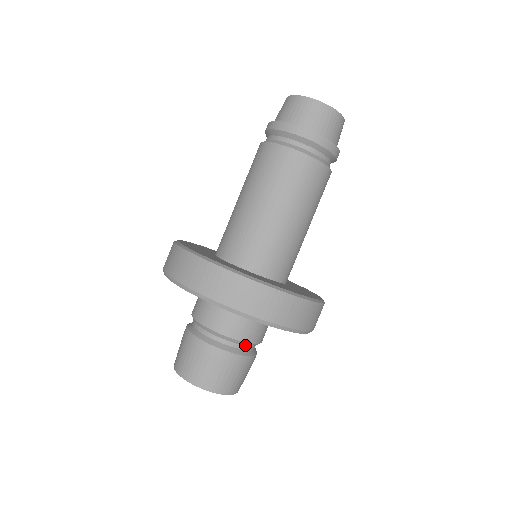
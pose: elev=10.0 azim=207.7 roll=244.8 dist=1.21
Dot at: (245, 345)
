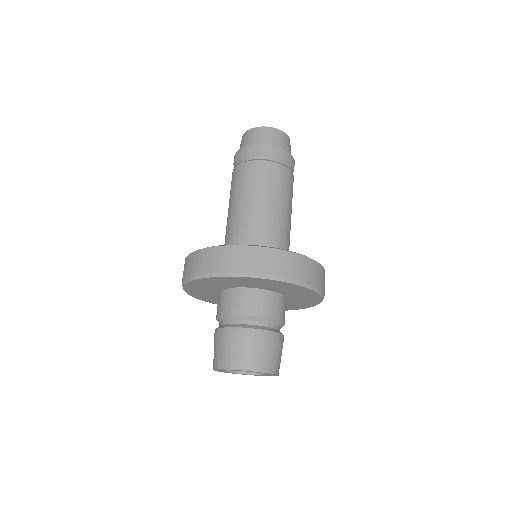
Dot at: (280, 327)
